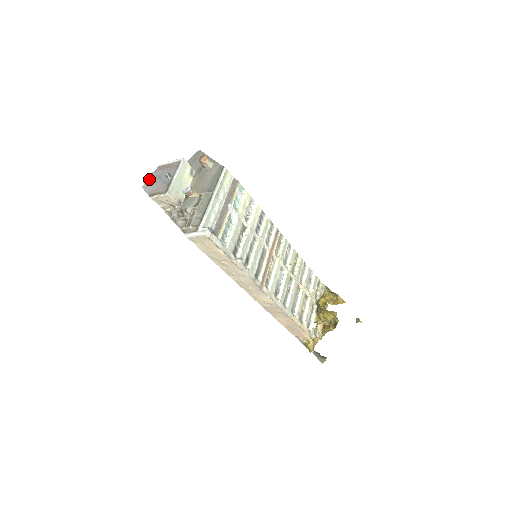
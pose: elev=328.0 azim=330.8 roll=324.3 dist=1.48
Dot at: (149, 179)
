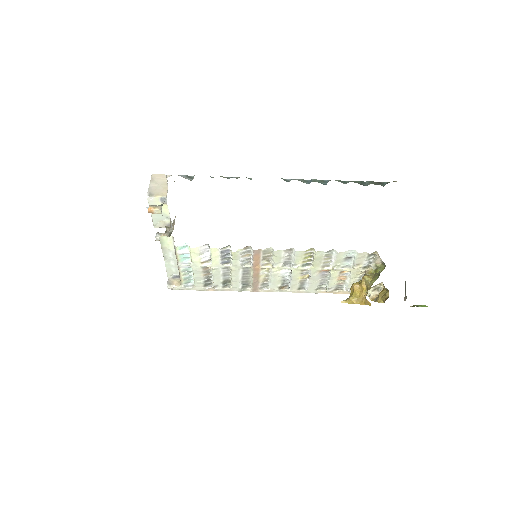
Dot at: occluded
